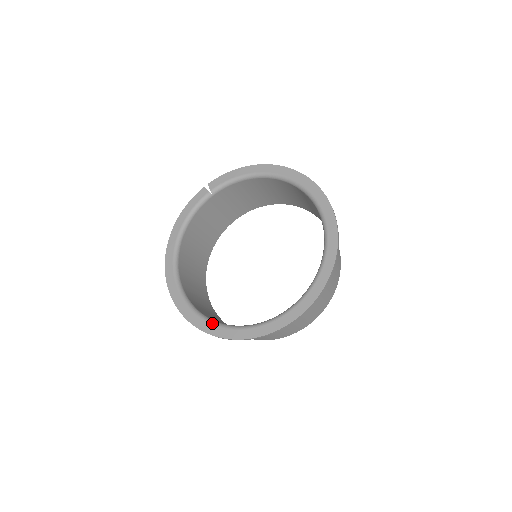
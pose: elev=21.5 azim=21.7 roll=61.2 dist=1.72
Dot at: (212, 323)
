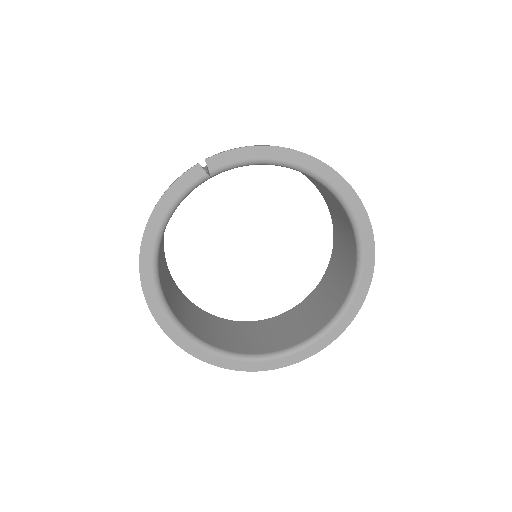
Dot at: (215, 353)
